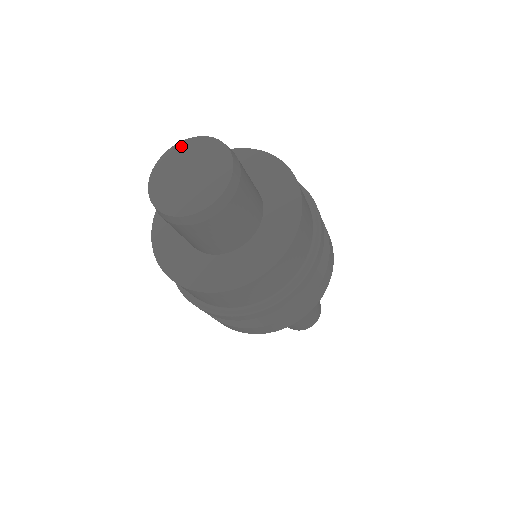
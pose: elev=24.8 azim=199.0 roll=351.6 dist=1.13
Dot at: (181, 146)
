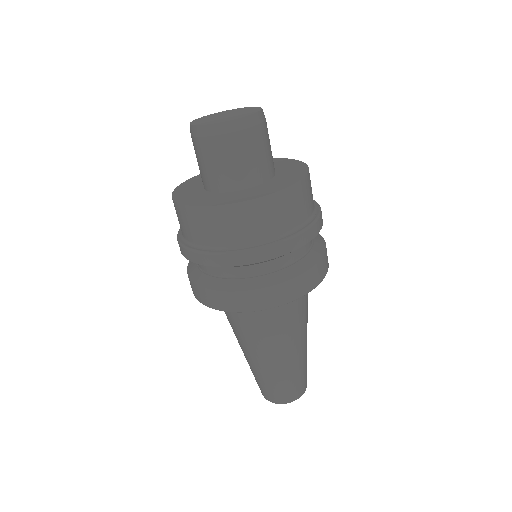
Dot at: (232, 110)
